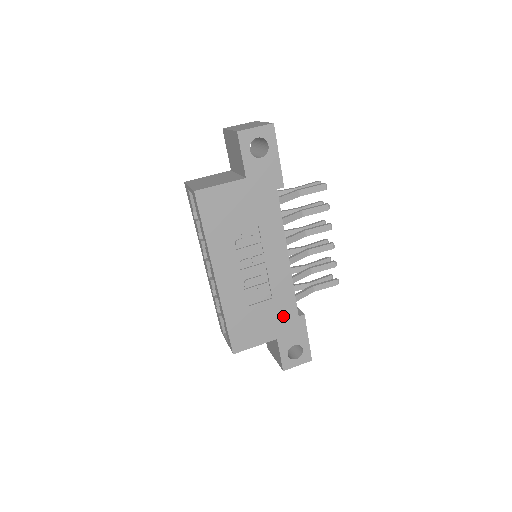
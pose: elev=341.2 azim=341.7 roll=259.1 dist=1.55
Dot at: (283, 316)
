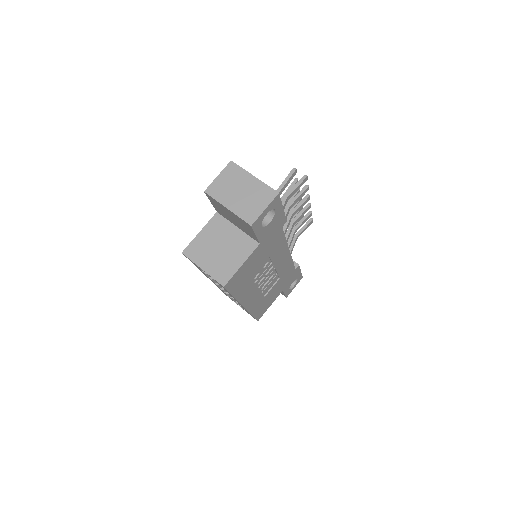
Dot at: (286, 278)
